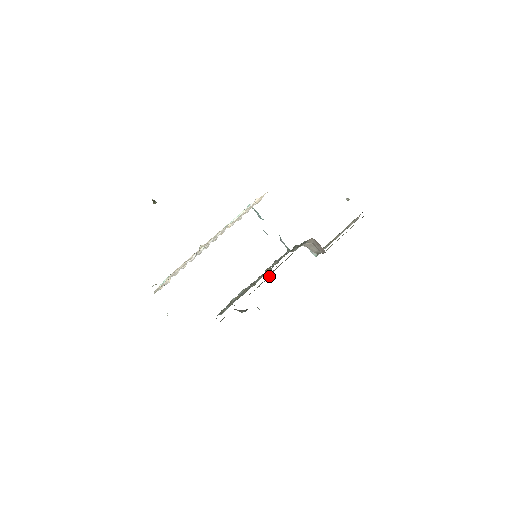
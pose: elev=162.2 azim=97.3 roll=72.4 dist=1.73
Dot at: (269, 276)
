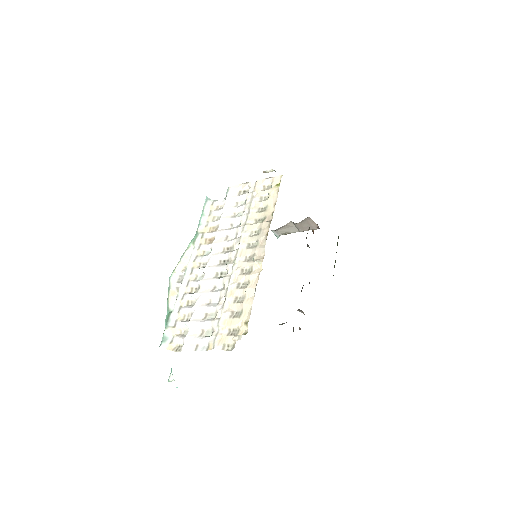
Dot at: occluded
